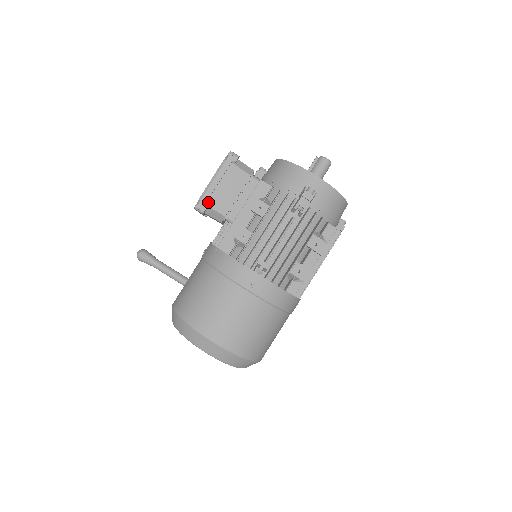
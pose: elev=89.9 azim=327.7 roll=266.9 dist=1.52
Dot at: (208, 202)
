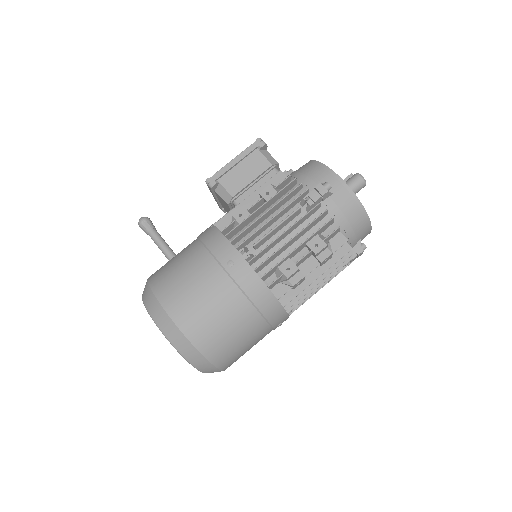
Dot at: (221, 179)
